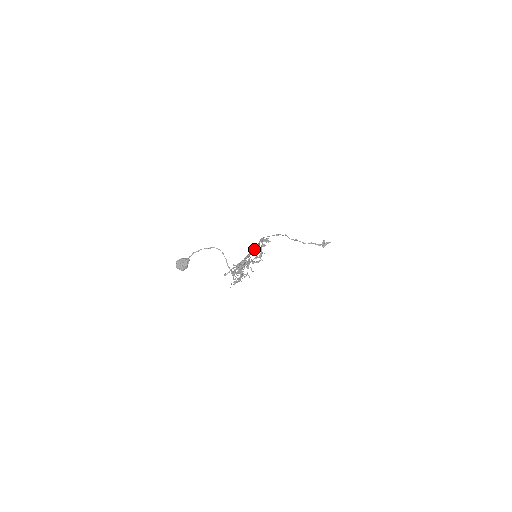
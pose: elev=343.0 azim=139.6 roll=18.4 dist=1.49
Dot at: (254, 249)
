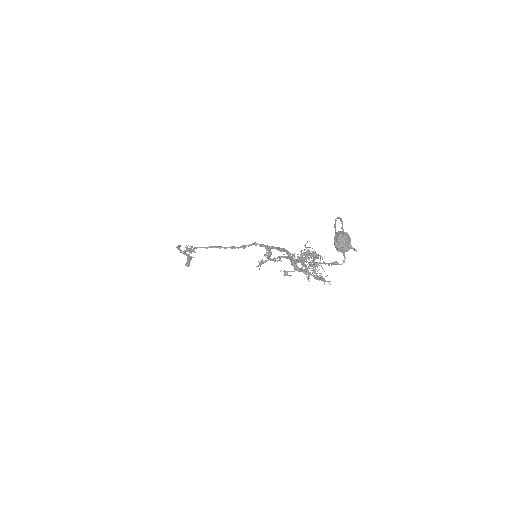
Dot at: (259, 244)
